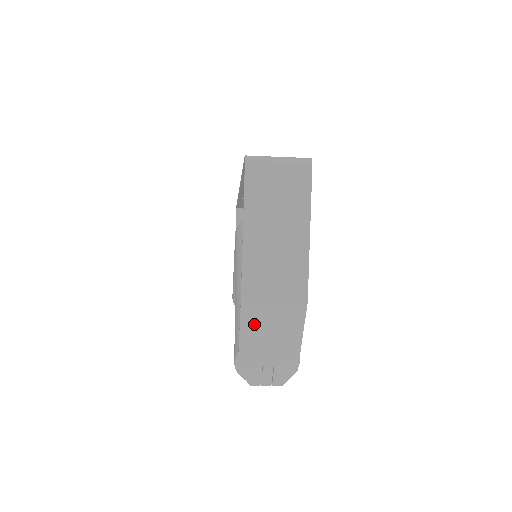
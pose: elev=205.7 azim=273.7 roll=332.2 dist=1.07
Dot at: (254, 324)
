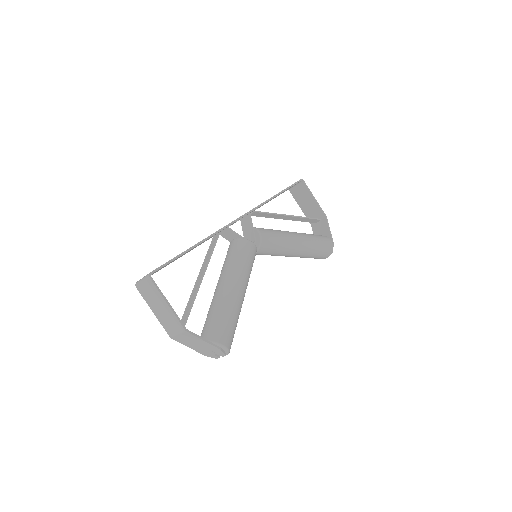
Dot at: (184, 342)
